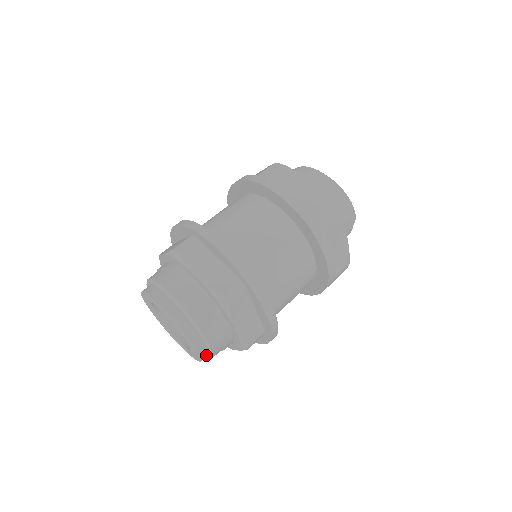
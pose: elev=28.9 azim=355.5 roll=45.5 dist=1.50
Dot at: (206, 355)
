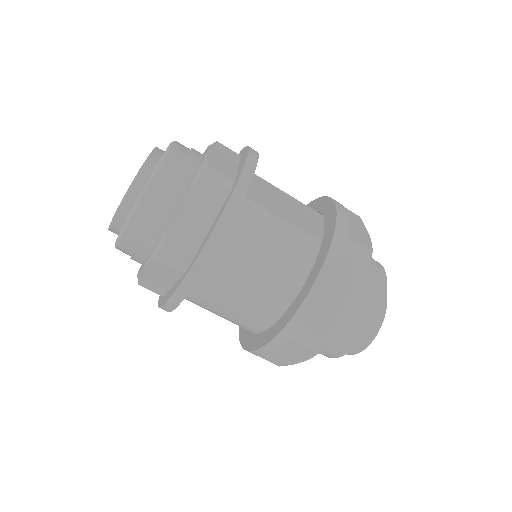
Dot at: (125, 216)
